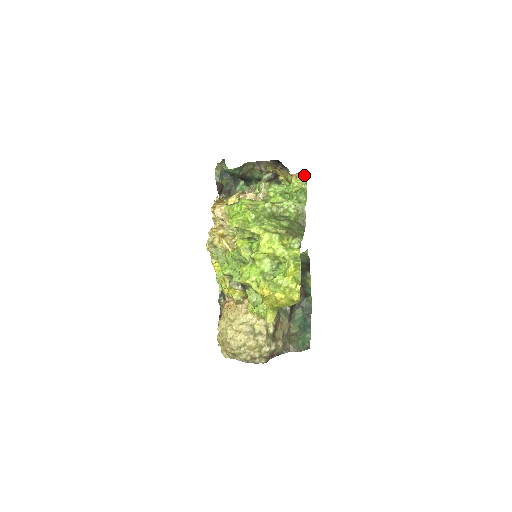
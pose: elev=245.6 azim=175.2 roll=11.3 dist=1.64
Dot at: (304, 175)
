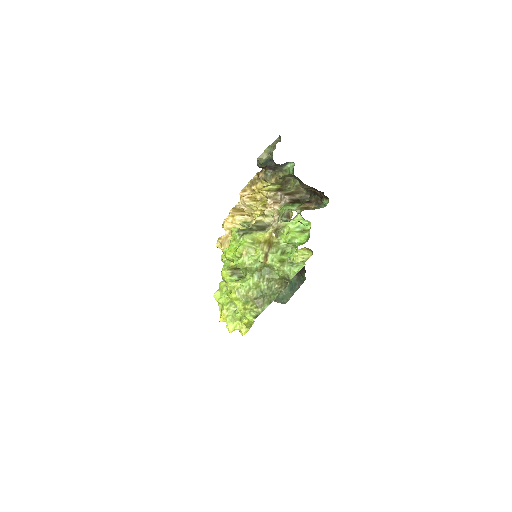
Dot at: occluded
